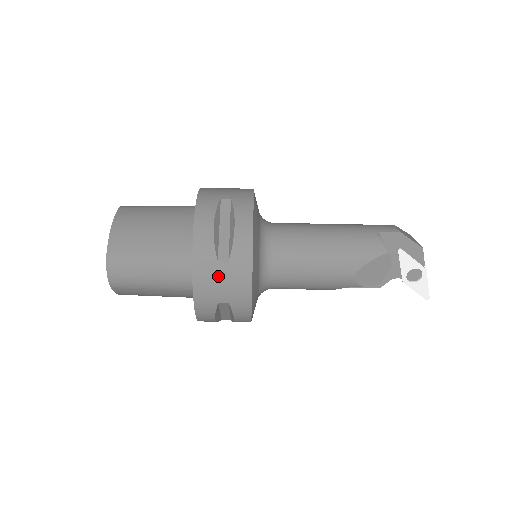
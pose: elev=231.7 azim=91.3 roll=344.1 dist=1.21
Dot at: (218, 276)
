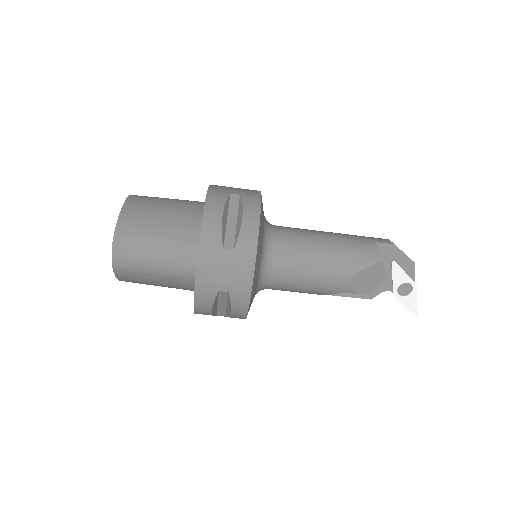
Dot at: (222, 263)
